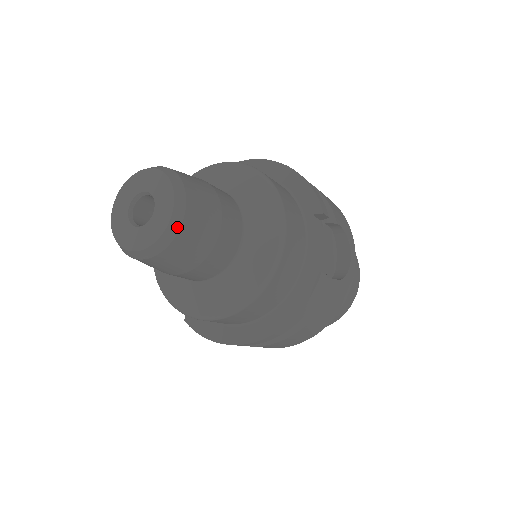
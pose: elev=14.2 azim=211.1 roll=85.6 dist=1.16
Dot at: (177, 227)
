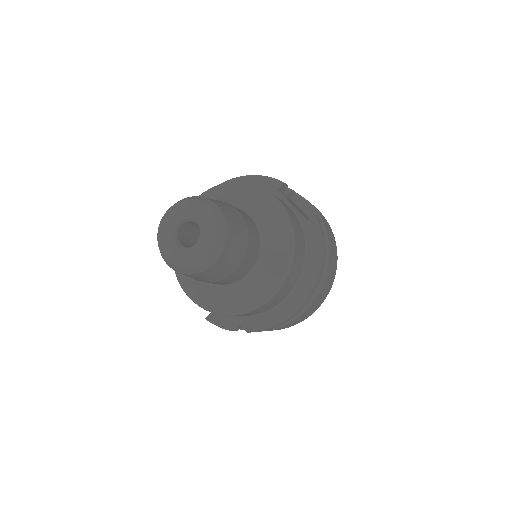
Dot at: (224, 221)
